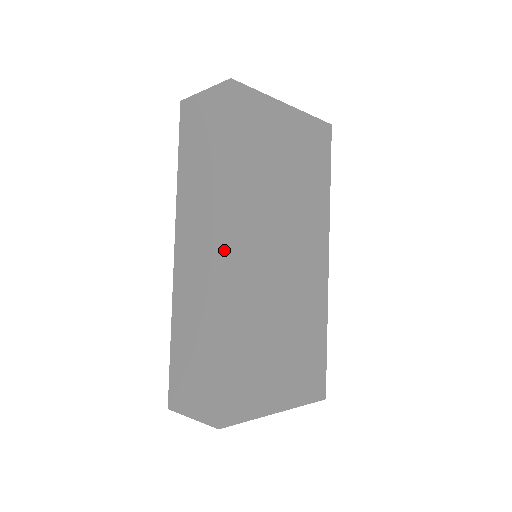
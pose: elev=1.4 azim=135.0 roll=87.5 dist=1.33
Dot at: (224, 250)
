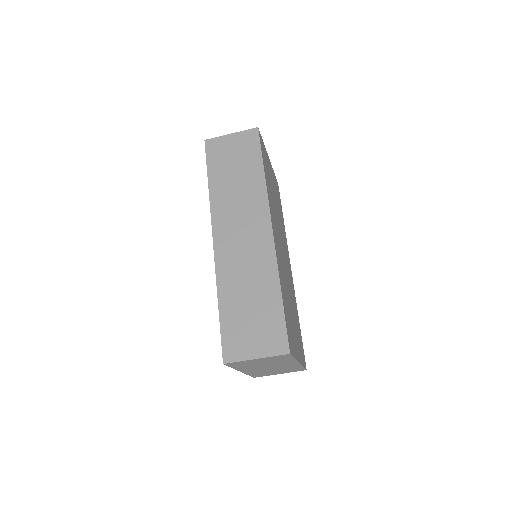
Dot at: (272, 228)
